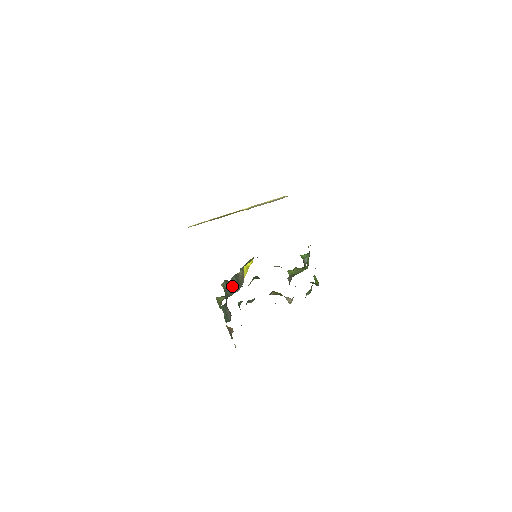
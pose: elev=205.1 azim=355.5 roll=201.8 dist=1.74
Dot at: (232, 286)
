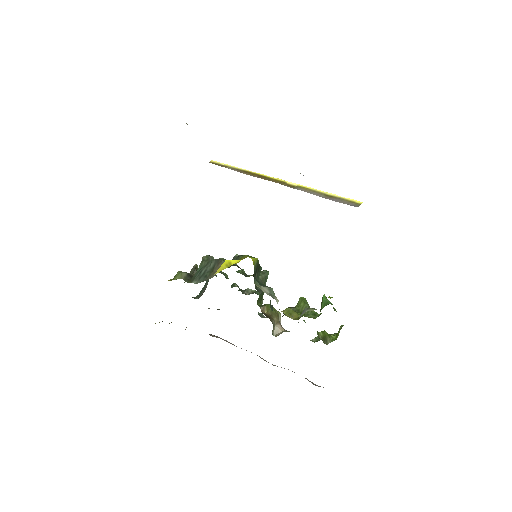
Dot at: (201, 271)
